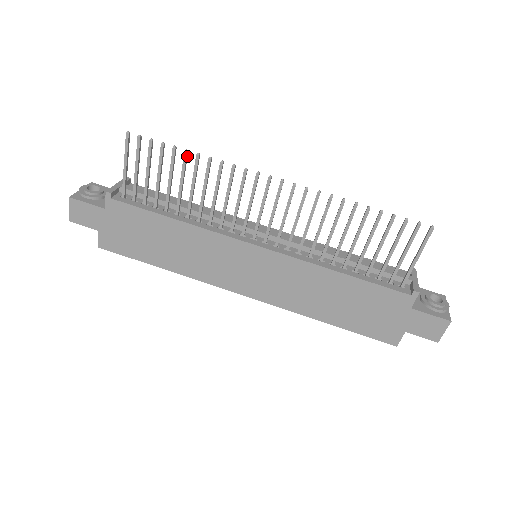
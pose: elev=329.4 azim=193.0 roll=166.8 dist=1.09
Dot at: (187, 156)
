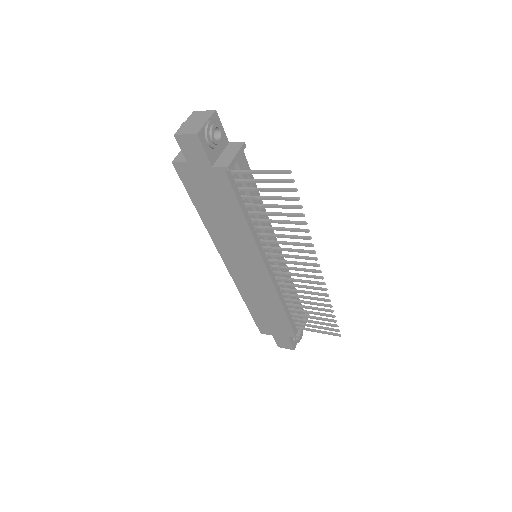
Dot at: (300, 215)
